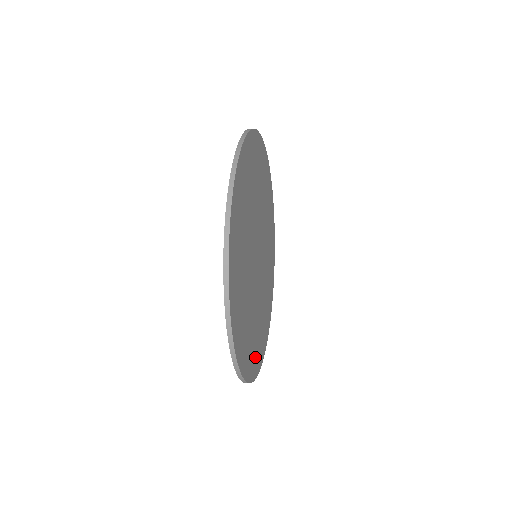
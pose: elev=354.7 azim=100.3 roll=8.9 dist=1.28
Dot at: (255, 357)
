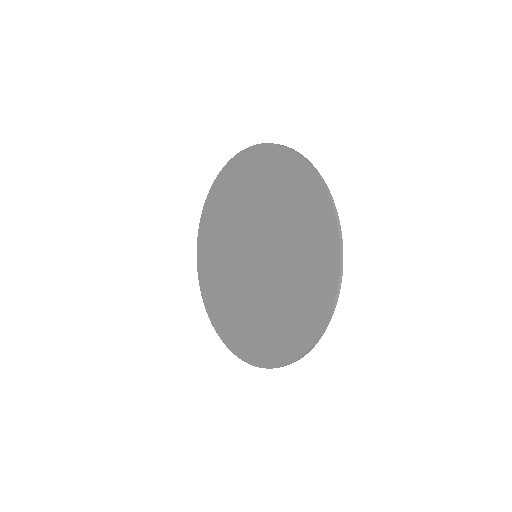
Dot at: (257, 346)
